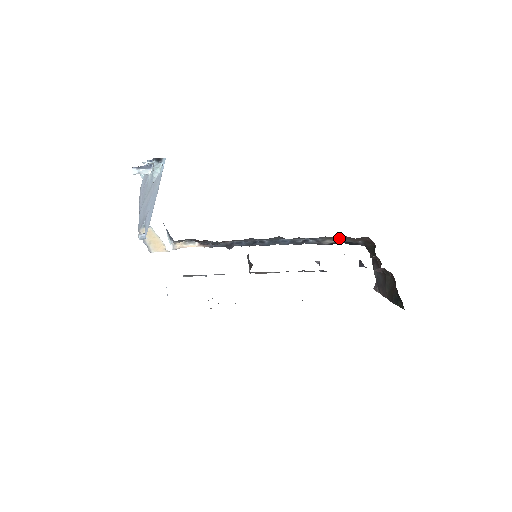
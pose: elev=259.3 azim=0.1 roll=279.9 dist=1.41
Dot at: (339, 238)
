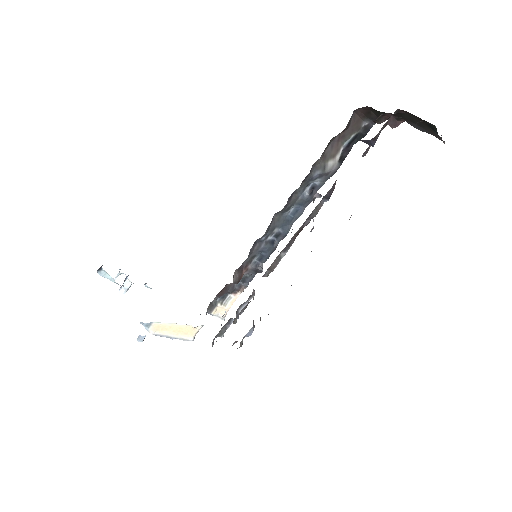
Dot at: (335, 148)
